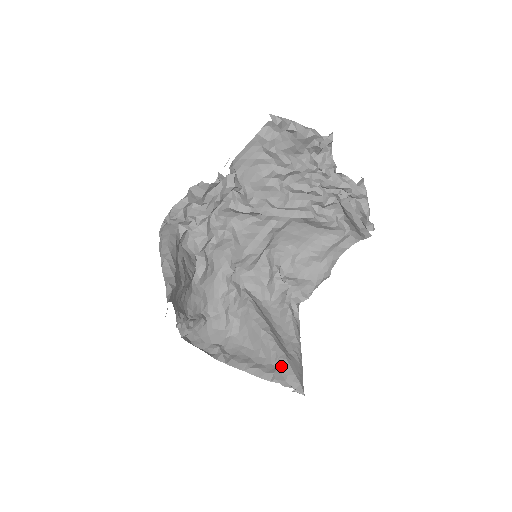
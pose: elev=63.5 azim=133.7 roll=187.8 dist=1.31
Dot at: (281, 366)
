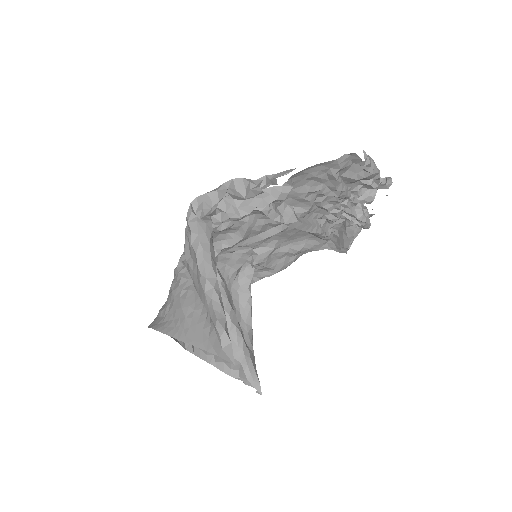
Dot at: (245, 364)
